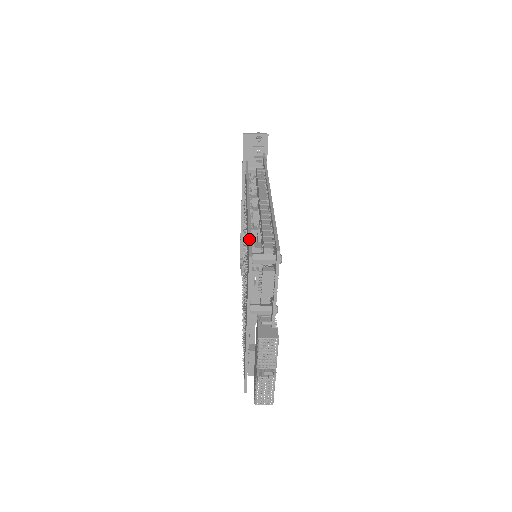
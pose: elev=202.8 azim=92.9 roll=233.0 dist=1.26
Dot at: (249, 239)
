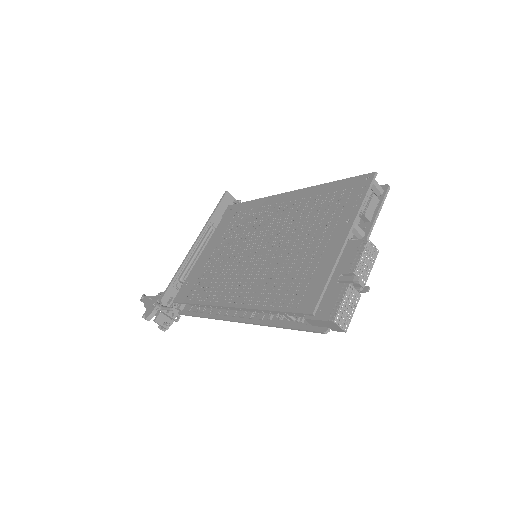
Dot at: (352, 177)
